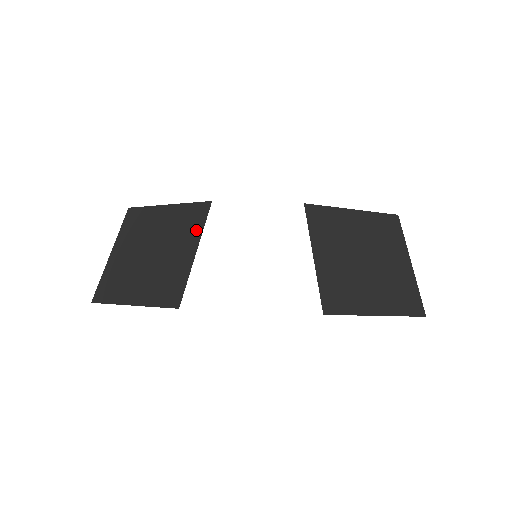
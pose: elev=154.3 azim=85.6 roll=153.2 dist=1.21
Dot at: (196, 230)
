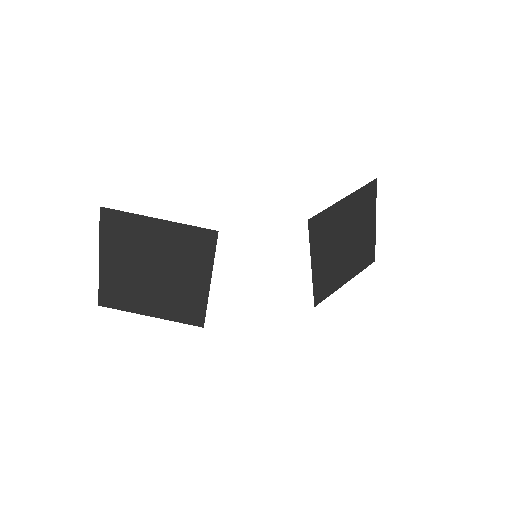
Dot at: (205, 260)
